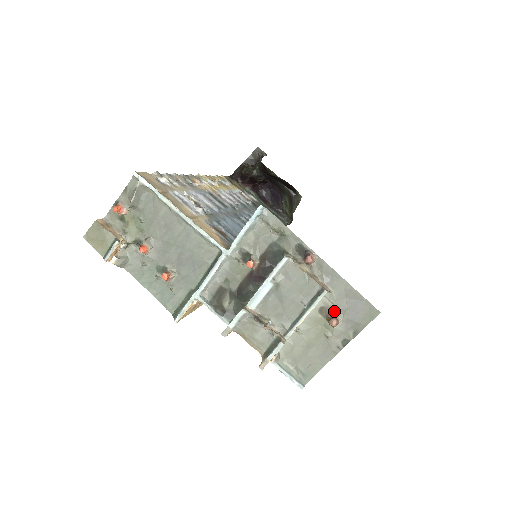
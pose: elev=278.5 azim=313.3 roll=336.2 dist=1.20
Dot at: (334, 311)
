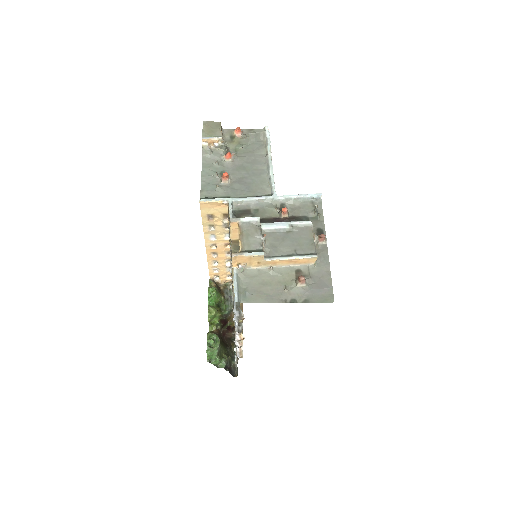
Dot at: (306, 277)
